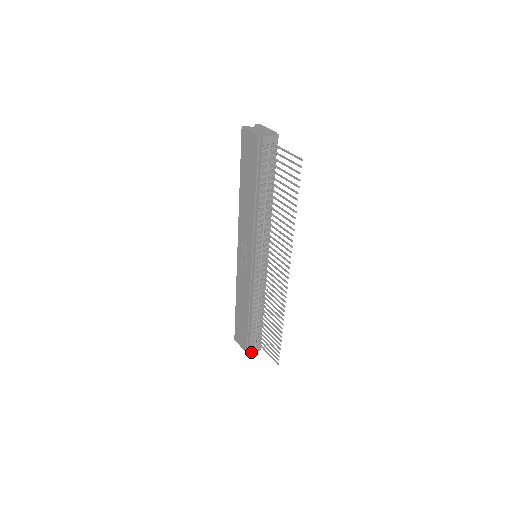
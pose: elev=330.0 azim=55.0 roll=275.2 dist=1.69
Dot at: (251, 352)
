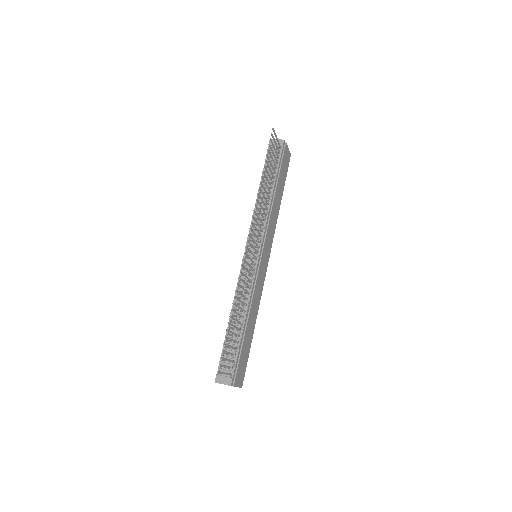
Dot at: (218, 379)
